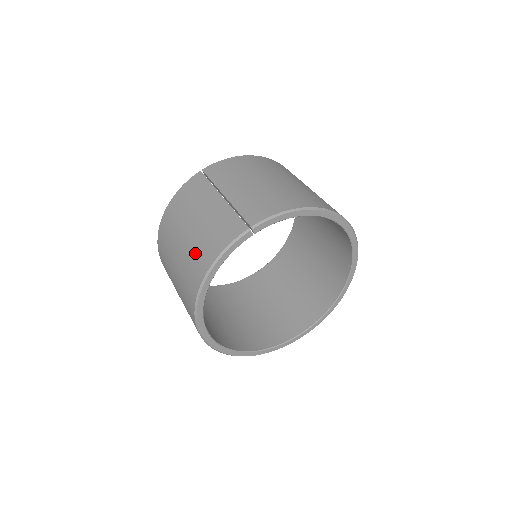
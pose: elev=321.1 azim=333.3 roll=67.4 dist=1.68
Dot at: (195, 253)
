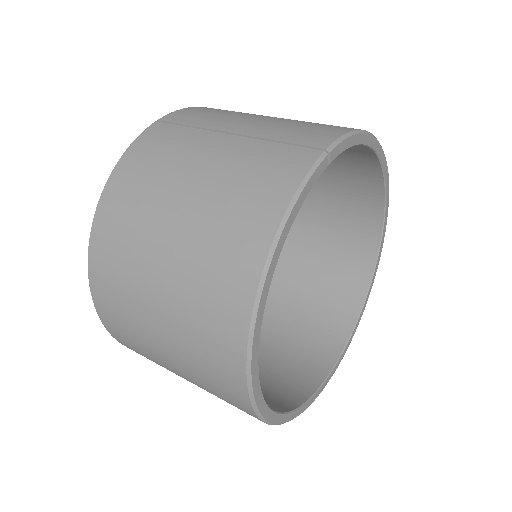
Dot at: (223, 221)
